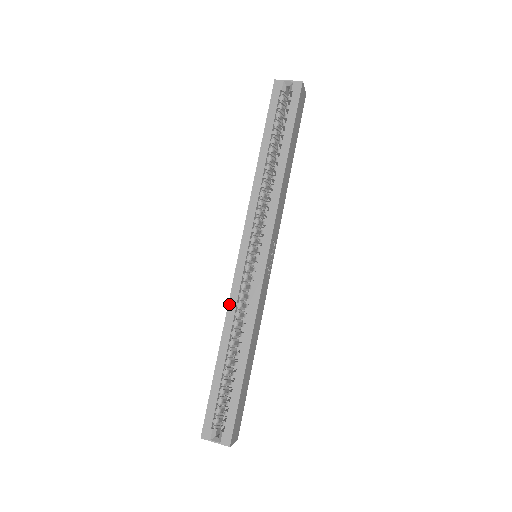
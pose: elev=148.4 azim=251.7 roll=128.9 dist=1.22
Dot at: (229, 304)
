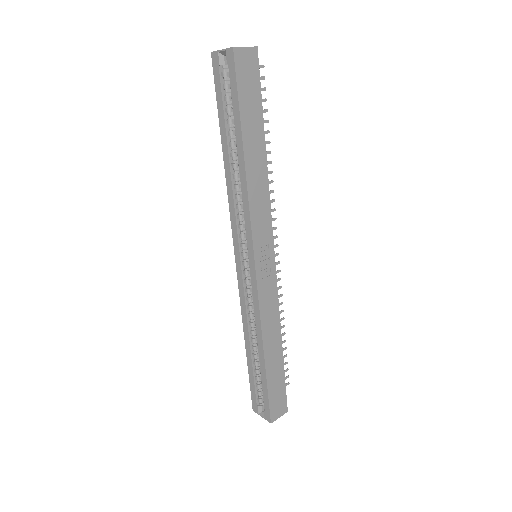
Dot at: (241, 307)
